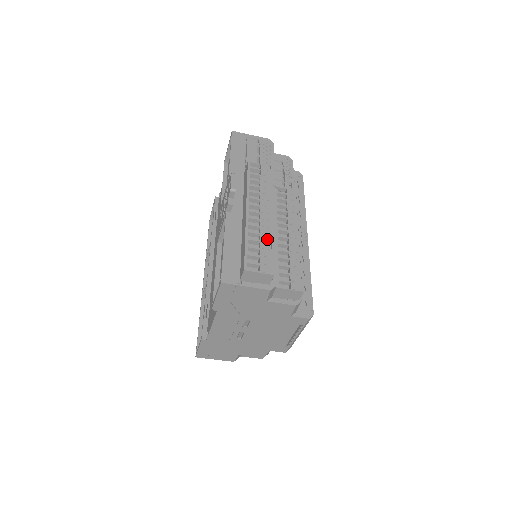
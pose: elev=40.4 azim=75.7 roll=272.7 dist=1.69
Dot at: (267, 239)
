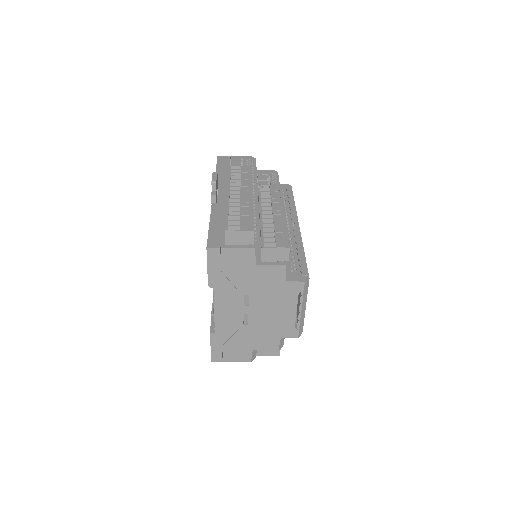
Dot at: (247, 209)
